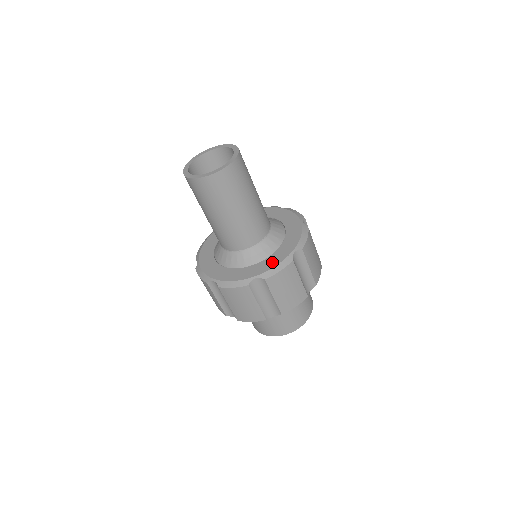
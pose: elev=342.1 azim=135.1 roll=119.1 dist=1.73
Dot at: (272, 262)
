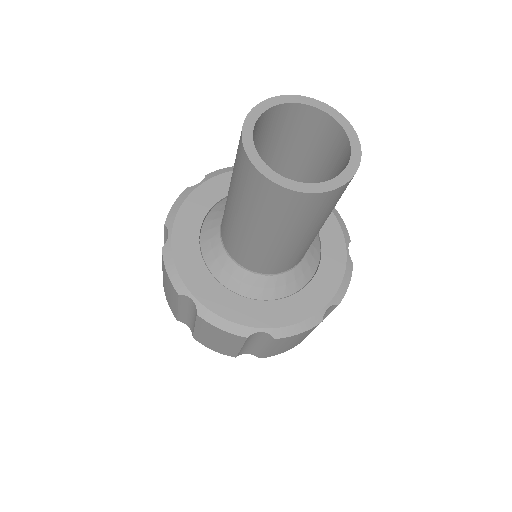
Dot at: (293, 312)
